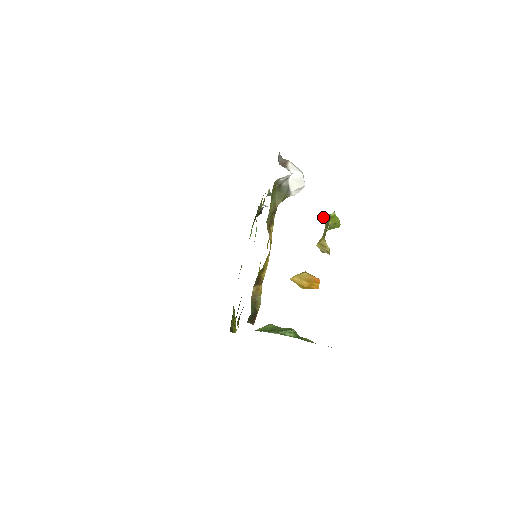
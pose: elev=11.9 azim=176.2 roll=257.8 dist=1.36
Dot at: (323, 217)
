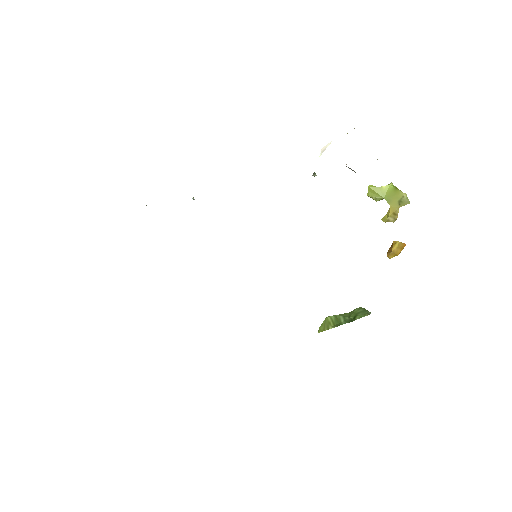
Dot at: (374, 190)
